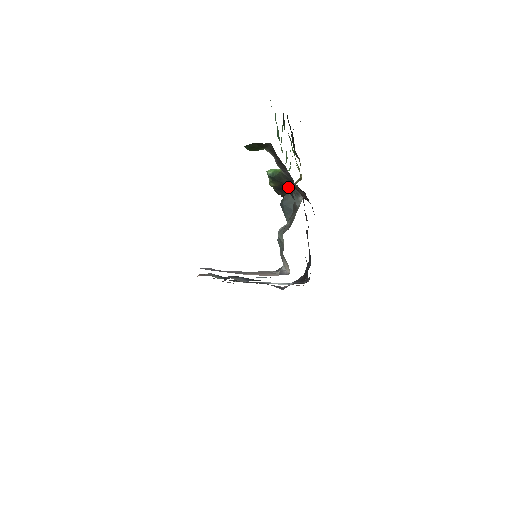
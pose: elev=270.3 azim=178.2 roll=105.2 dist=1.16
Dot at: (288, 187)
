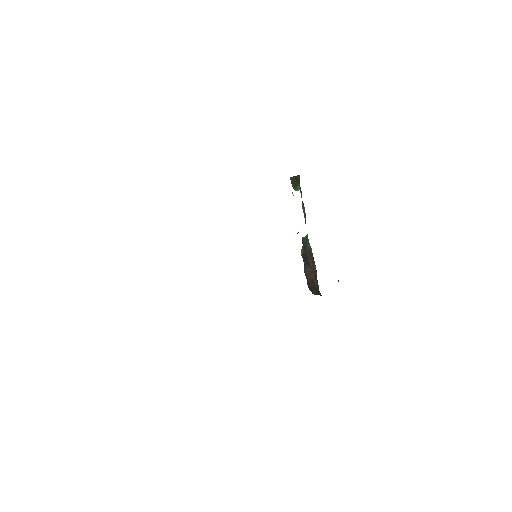
Dot at: (309, 258)
